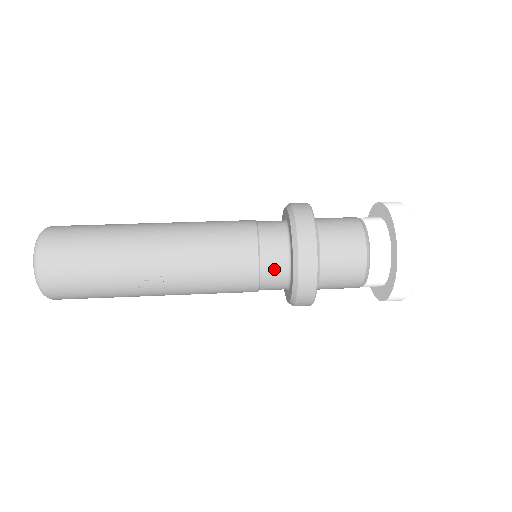
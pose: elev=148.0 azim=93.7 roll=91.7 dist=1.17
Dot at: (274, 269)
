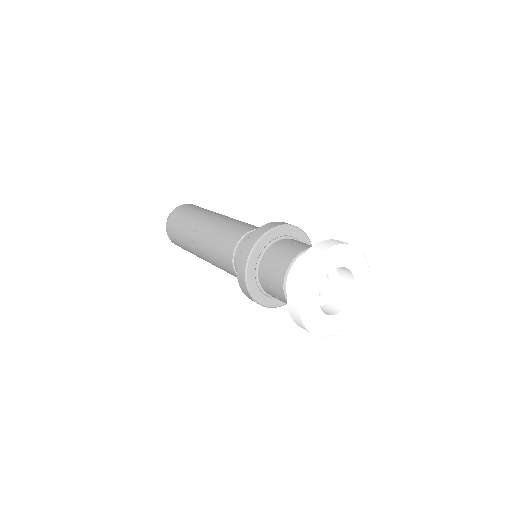
Dot at: occluded
